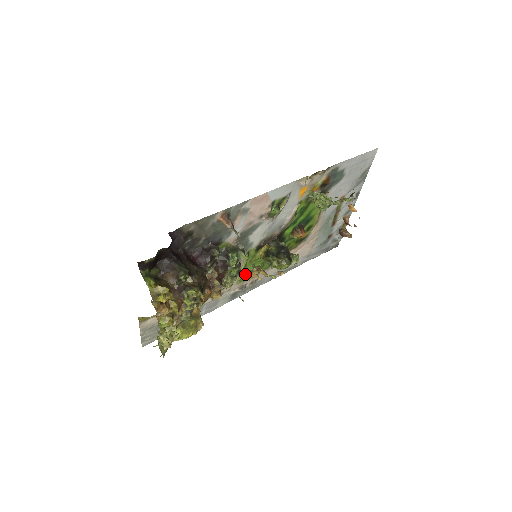
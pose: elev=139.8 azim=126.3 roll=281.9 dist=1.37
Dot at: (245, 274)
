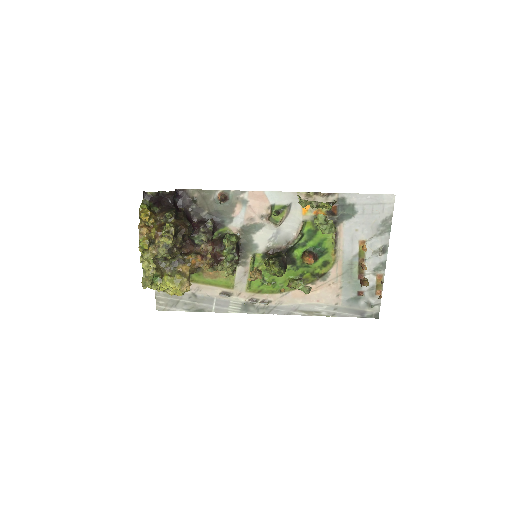
Dot at: (255, 284)
